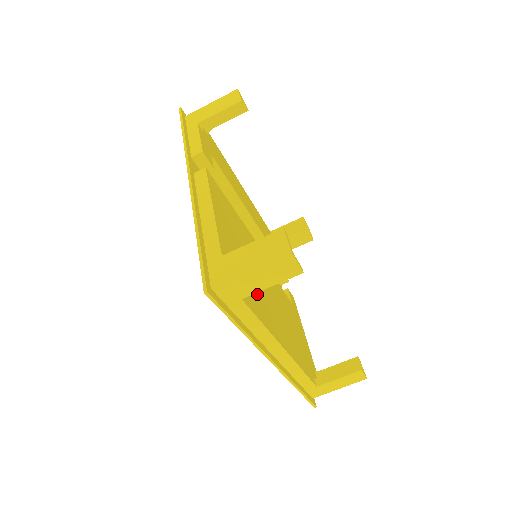
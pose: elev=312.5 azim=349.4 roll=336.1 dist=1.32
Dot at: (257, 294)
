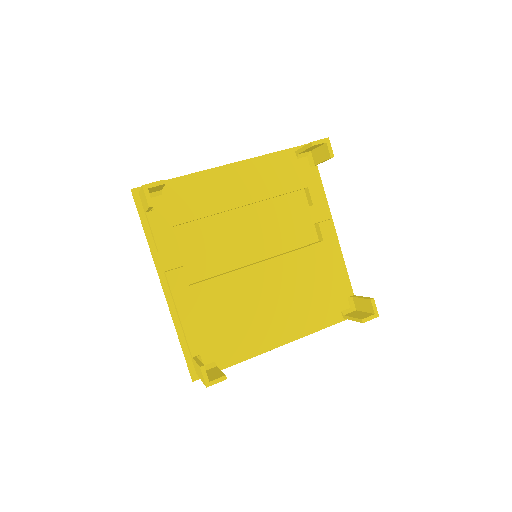
Dot at: (242, 331)
